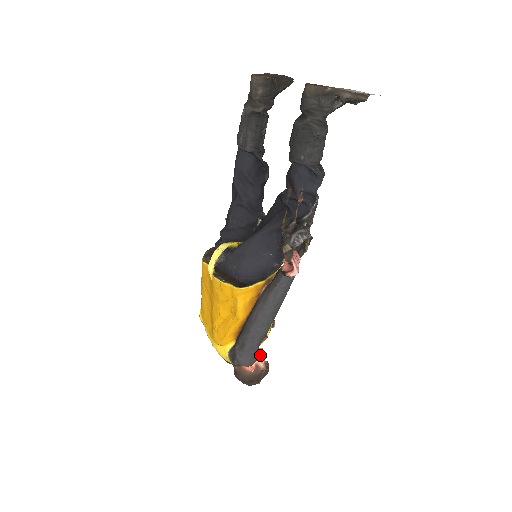
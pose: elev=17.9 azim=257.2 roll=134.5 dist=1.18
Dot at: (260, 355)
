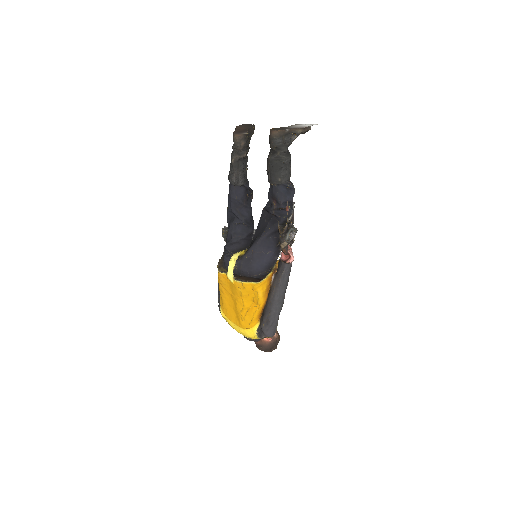
Dot at: occluded
